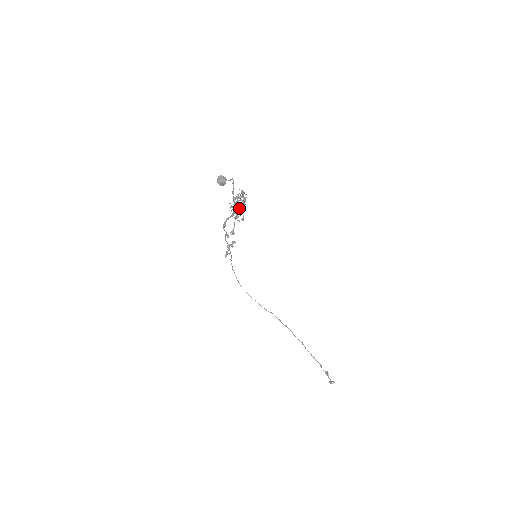
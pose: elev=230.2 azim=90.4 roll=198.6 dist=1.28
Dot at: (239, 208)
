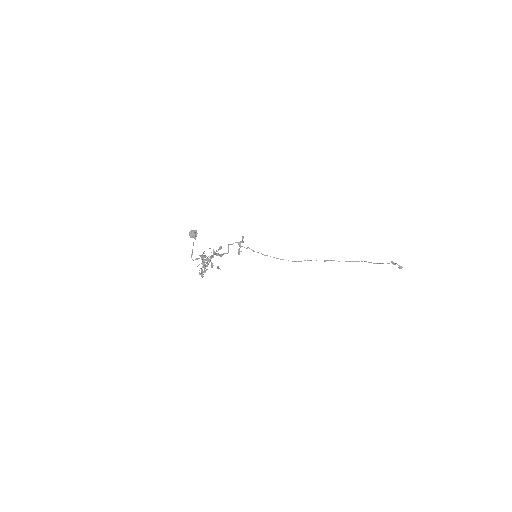
Dot at: (202, 276)
